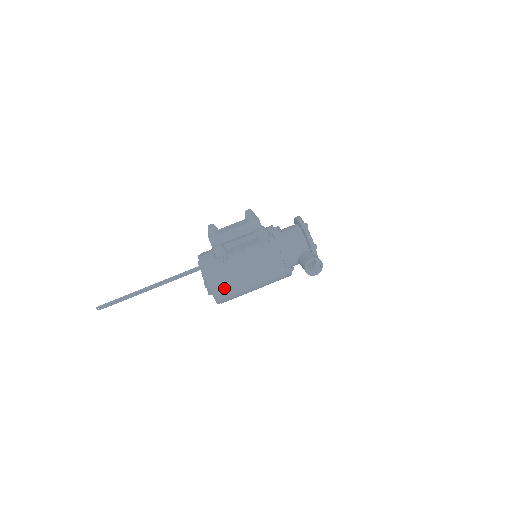
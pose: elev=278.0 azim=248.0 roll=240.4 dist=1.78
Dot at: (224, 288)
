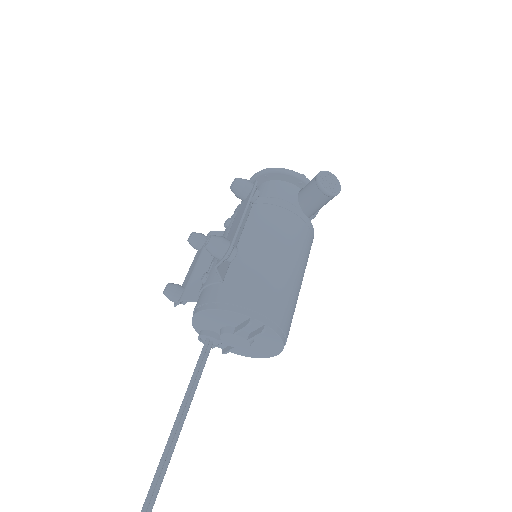
Dot at: (271, 303)
